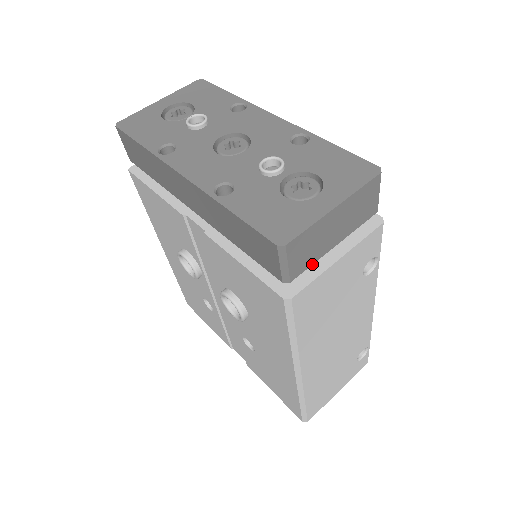
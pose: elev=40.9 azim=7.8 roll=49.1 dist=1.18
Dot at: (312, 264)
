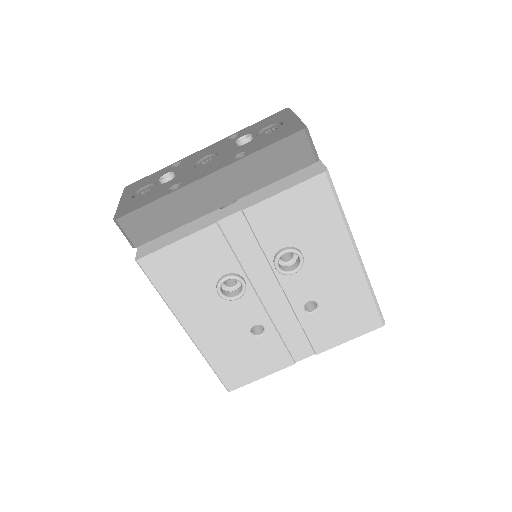
Dot at: occluded
